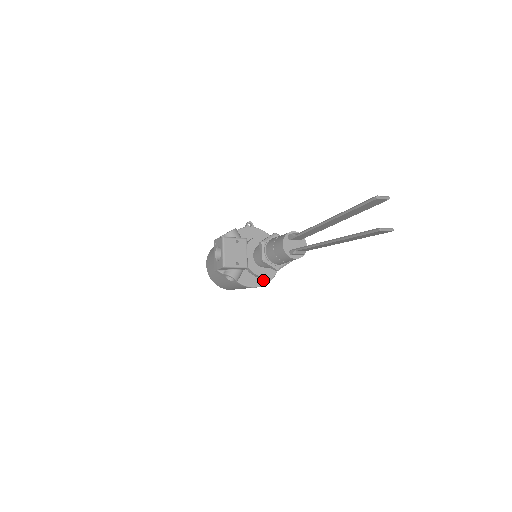
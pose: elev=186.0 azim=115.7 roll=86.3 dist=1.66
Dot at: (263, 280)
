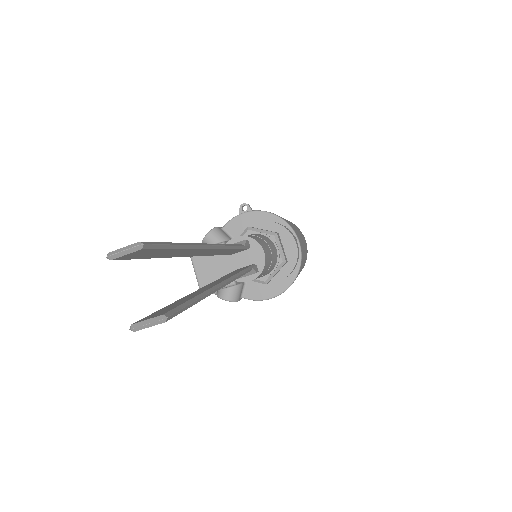
Dot at: (281, 285)
